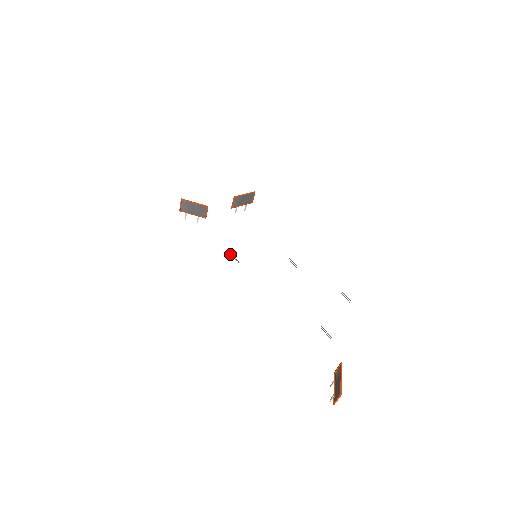
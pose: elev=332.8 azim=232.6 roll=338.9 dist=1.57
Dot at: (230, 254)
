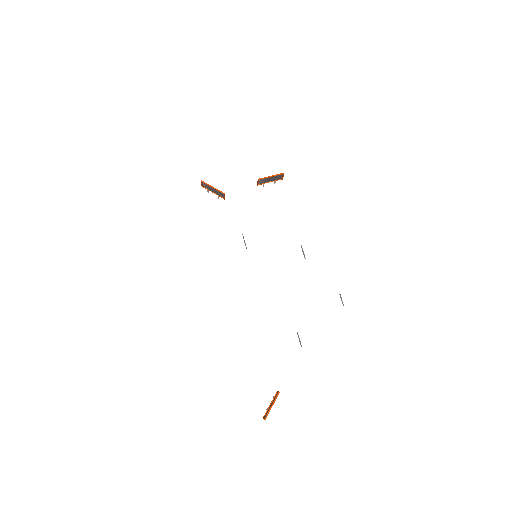
Dot at: (243, 236)
